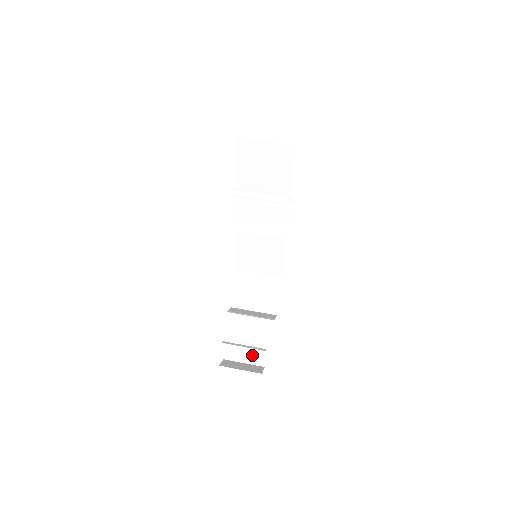
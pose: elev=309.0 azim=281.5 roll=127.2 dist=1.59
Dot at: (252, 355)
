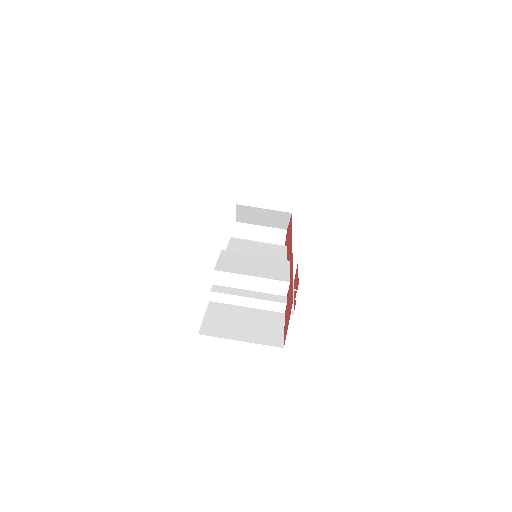
Dot at: occluded
